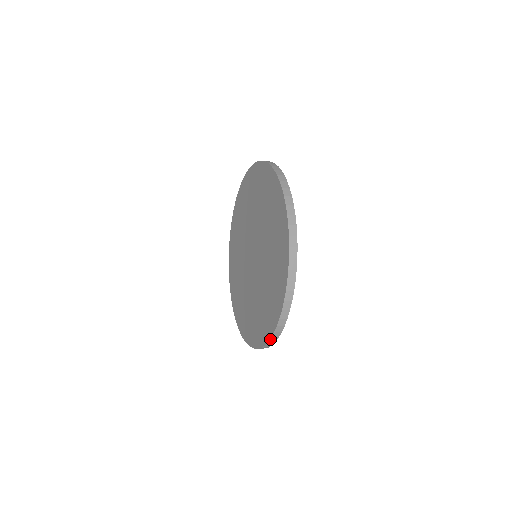
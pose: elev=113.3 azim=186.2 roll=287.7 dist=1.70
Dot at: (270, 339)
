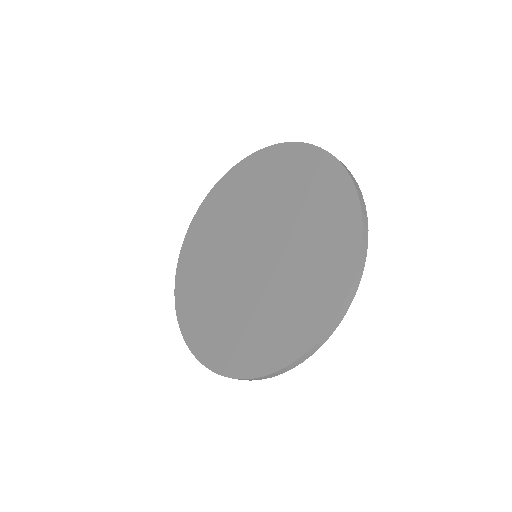
Dot at: (321, 337)
